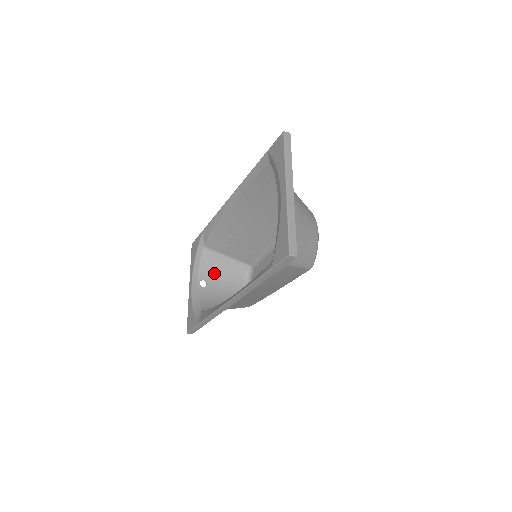
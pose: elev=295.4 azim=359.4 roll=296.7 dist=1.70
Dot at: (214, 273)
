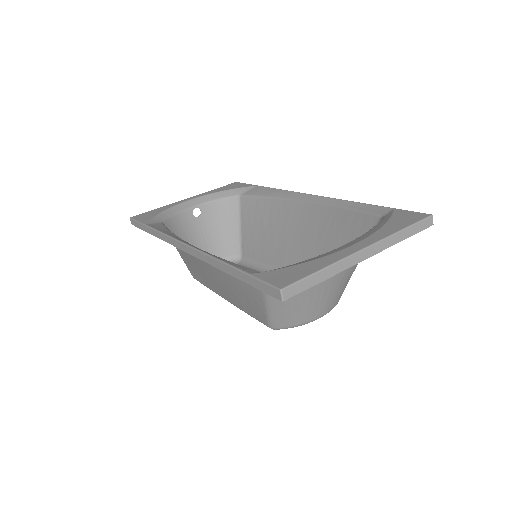
Dot at: (214, 220)
